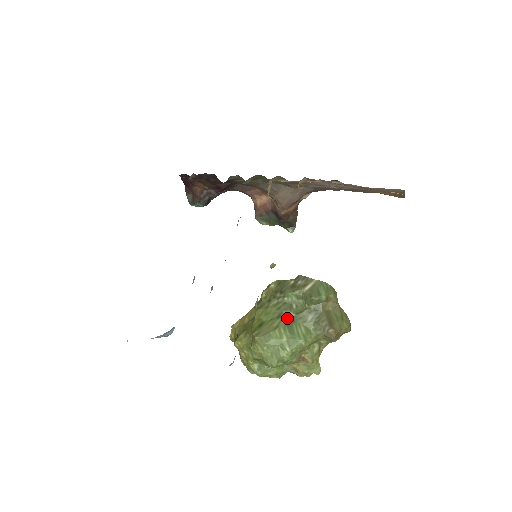
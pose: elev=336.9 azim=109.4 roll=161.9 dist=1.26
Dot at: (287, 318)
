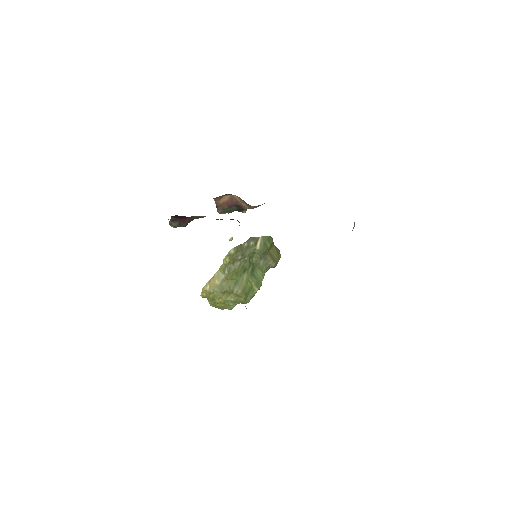
Dot at: (250, 270)
